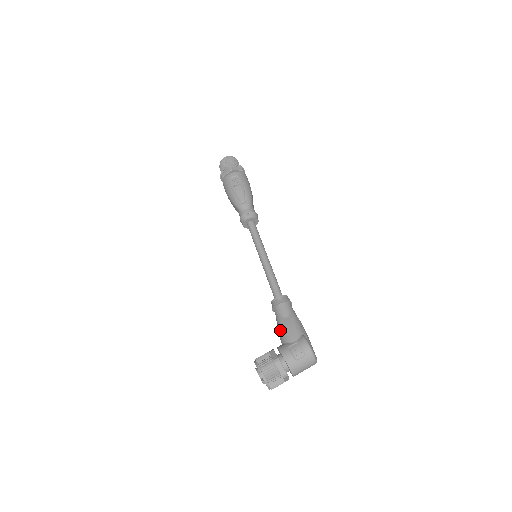
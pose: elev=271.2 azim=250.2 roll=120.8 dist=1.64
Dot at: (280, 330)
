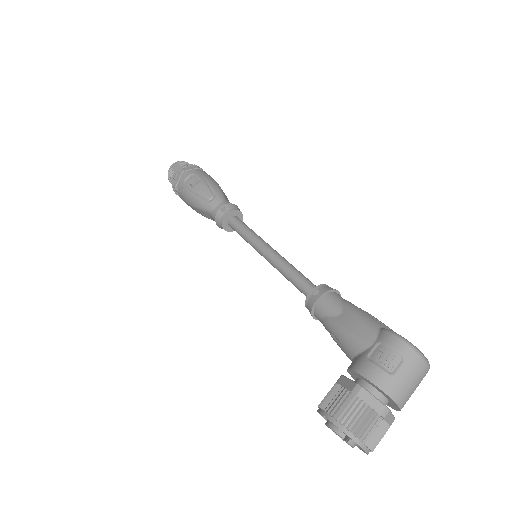
Dot at: (339, 339)
